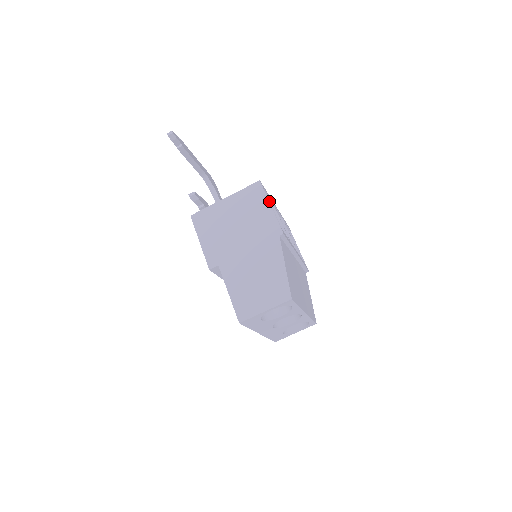
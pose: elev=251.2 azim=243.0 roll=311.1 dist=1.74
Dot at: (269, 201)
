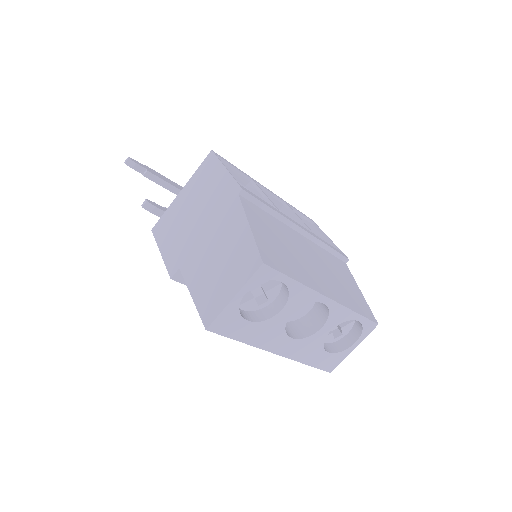
Dot at: (246, 179)
